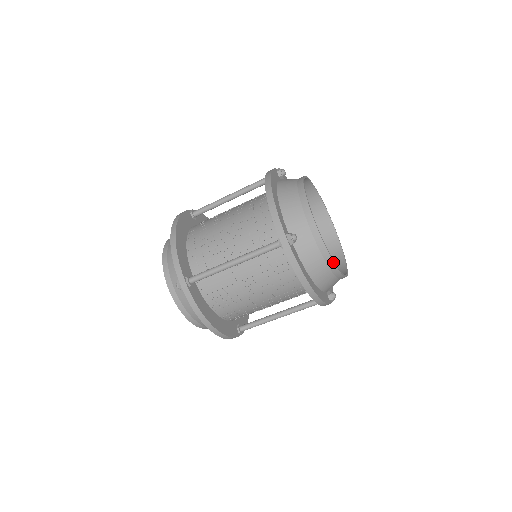
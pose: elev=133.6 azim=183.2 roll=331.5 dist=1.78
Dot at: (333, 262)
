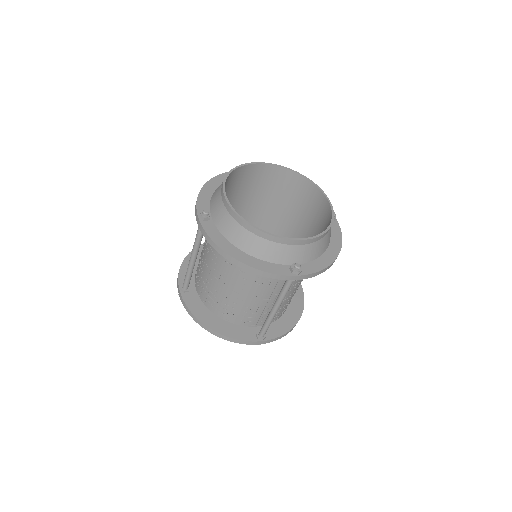
Dot at: occluded
